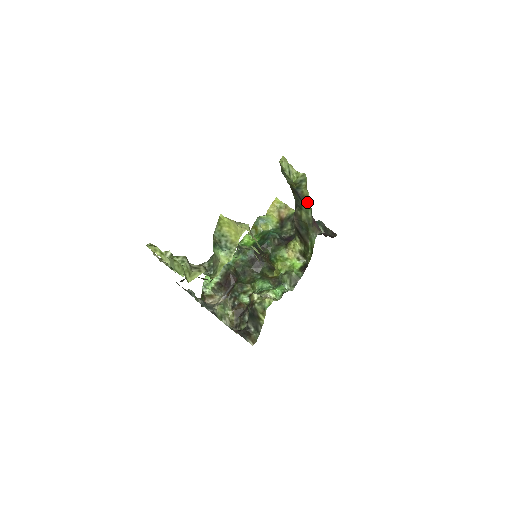
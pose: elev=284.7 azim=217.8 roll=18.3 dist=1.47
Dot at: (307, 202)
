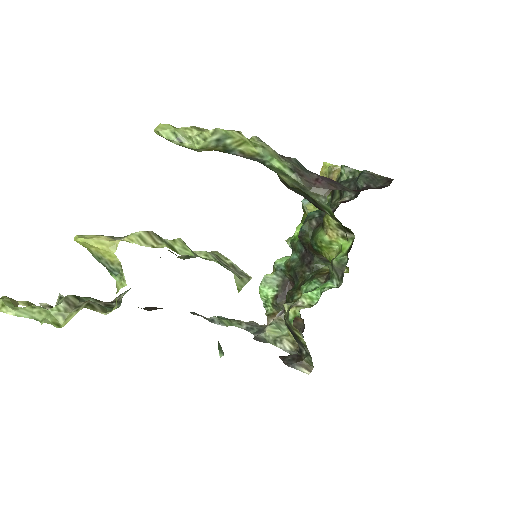
Dot at: (267, 161)
